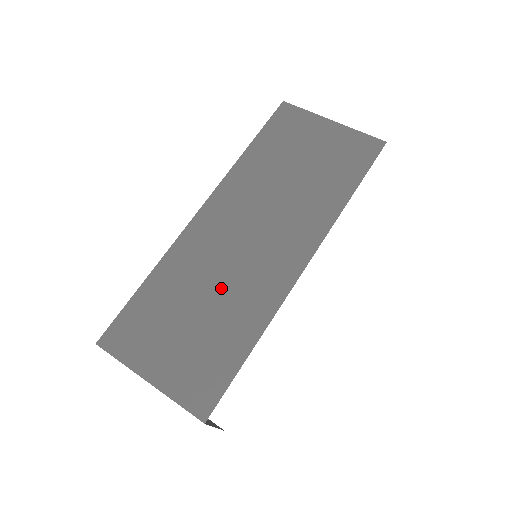
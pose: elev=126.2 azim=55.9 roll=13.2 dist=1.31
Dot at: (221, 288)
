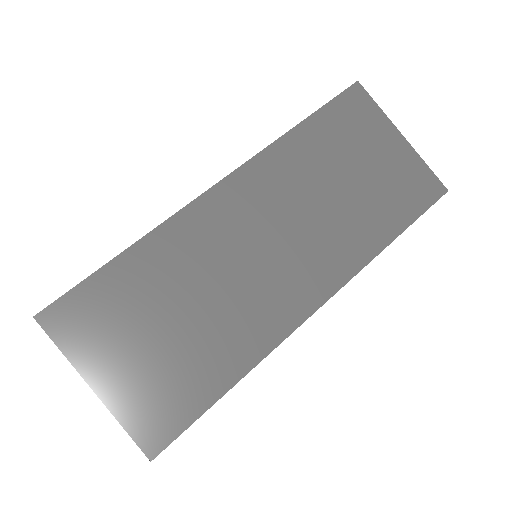
Dot at: (216, 299)
